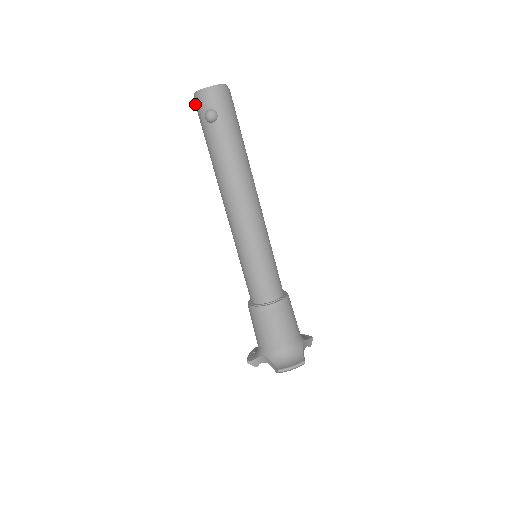
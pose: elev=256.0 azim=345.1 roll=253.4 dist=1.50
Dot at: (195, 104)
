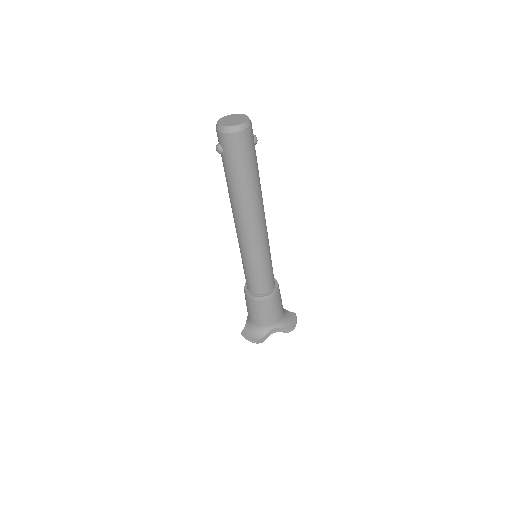
Dot at: occluded
